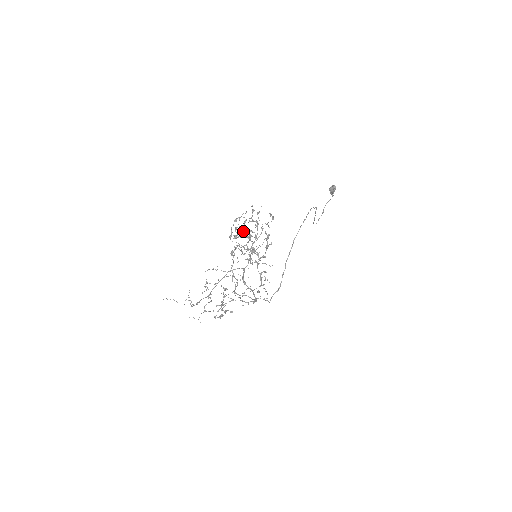
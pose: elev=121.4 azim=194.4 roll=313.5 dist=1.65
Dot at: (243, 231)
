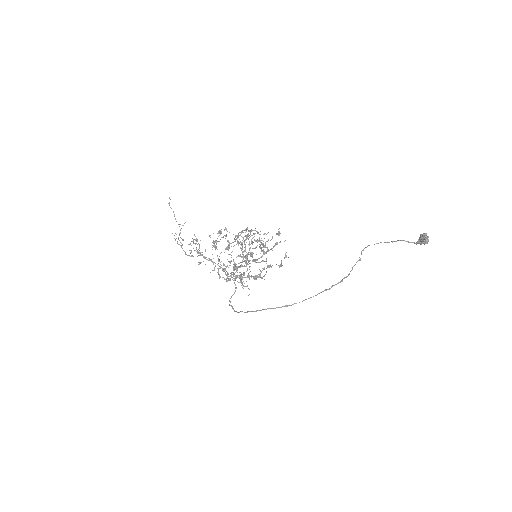
Dot at: (252, 241)
